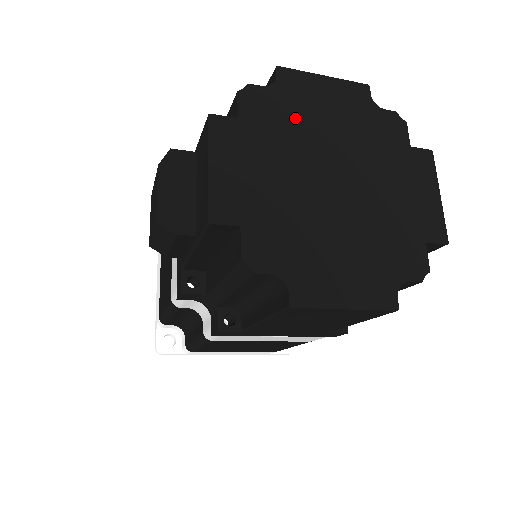
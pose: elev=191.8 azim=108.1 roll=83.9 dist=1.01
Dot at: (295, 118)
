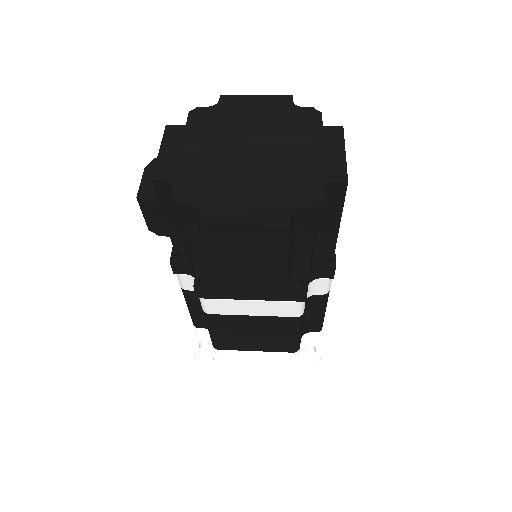
Dot at: (228, 120)
